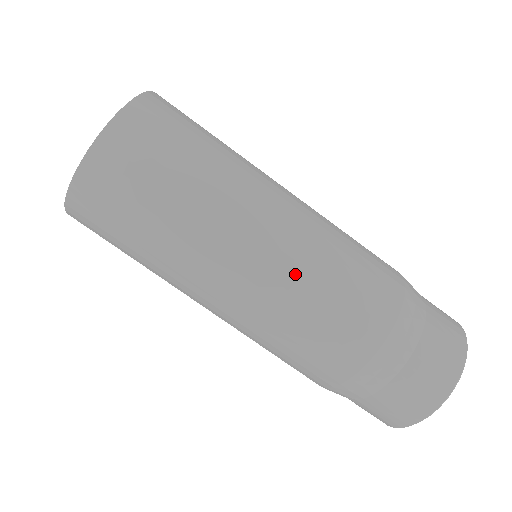
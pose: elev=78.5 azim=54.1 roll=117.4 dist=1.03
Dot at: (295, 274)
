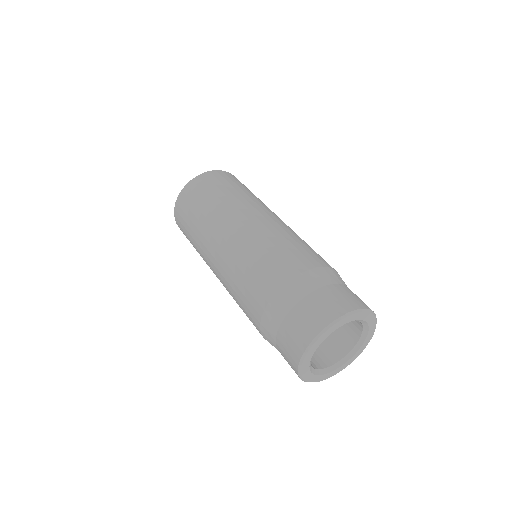
Dot at: occluded
